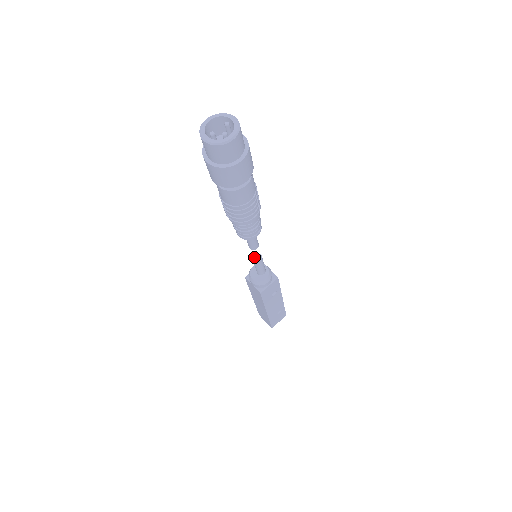
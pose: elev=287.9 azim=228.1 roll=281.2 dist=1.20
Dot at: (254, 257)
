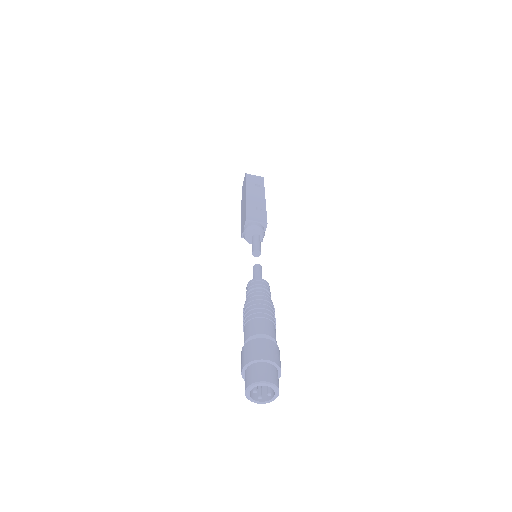
Dot at: (256, 251)
